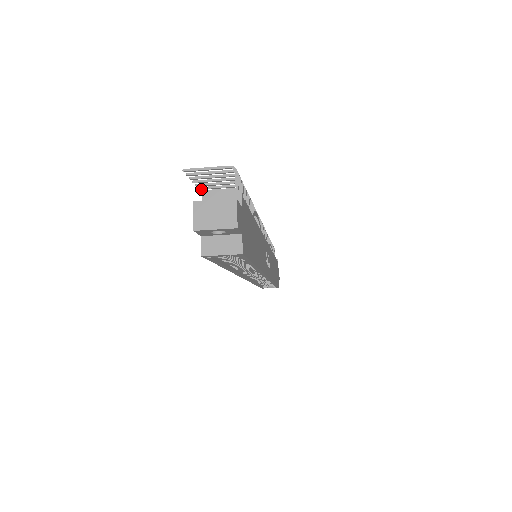
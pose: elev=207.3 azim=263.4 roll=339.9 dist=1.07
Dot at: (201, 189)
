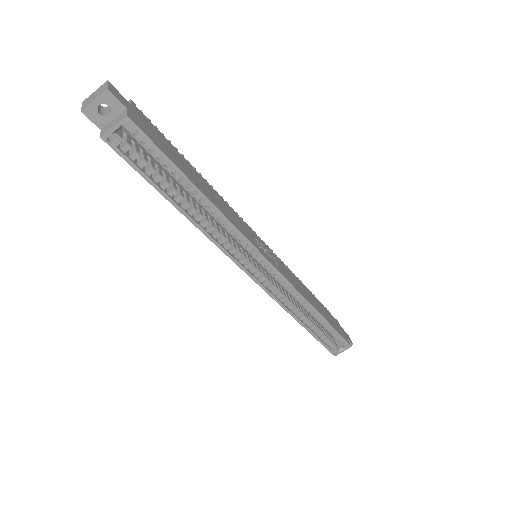
Dot at: occluded
